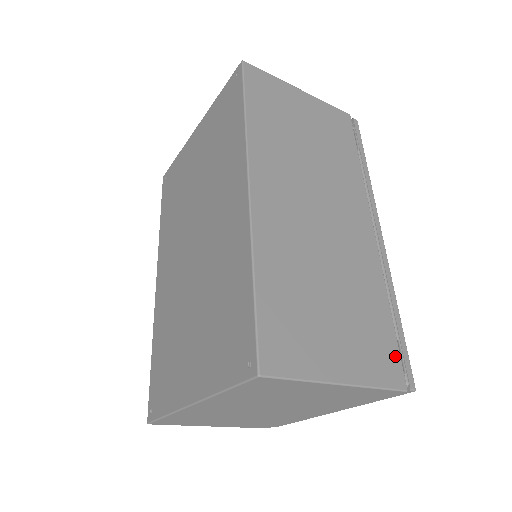
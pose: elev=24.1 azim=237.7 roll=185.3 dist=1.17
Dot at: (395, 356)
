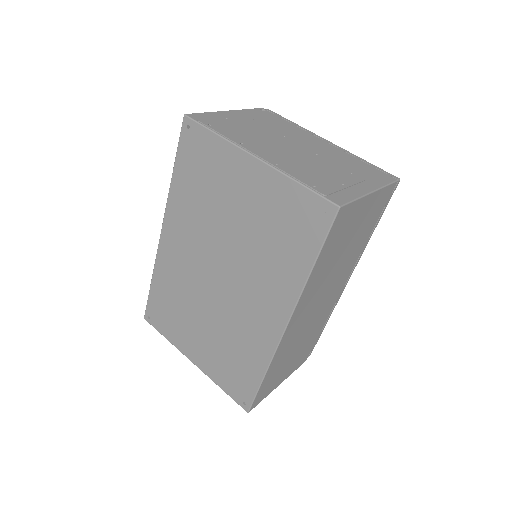
Dot at: (310, 350)
